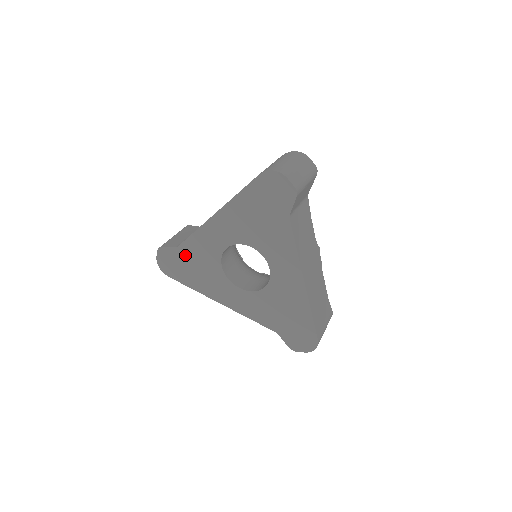
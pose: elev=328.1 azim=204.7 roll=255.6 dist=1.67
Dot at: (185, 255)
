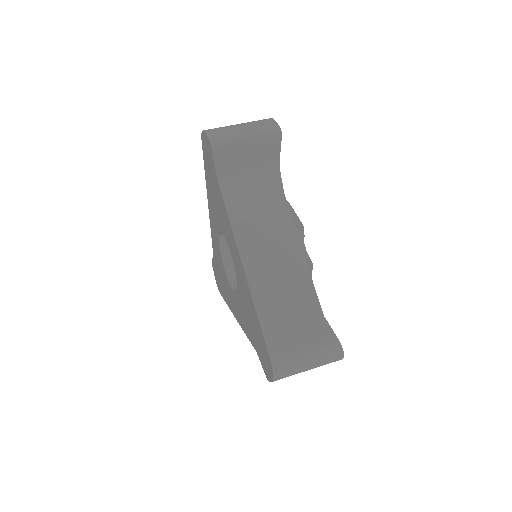
Dot at: (216, 263)
